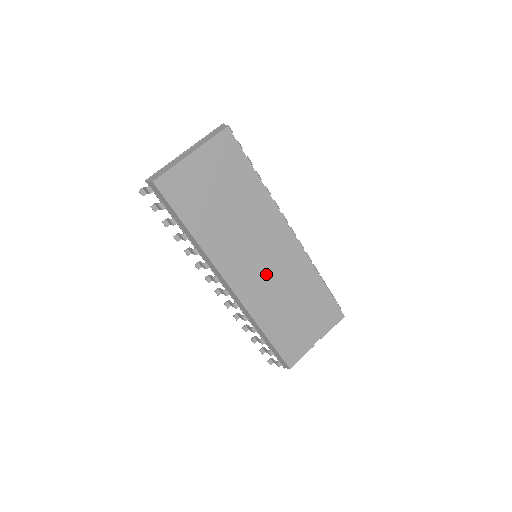
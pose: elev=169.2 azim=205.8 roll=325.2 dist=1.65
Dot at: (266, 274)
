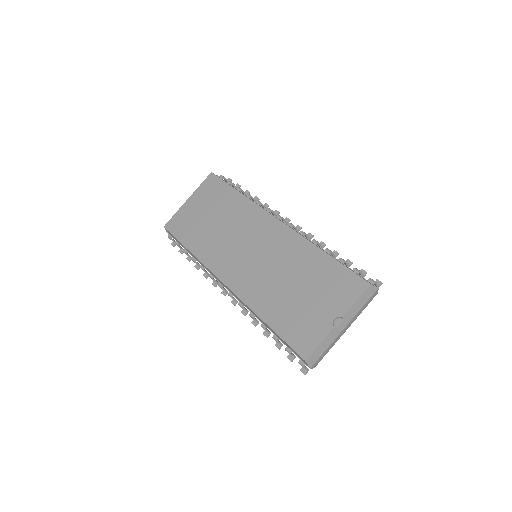
Dot at: (257, 263)
